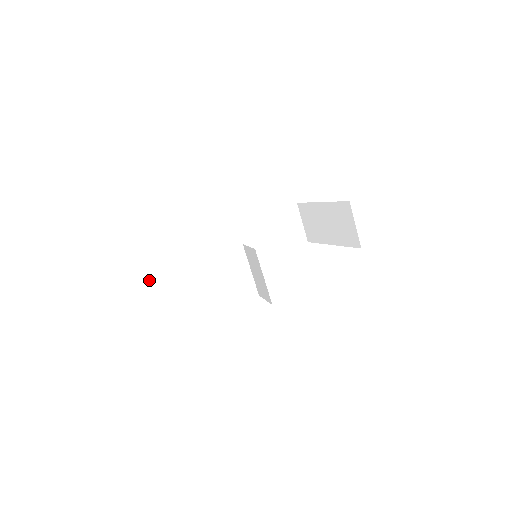
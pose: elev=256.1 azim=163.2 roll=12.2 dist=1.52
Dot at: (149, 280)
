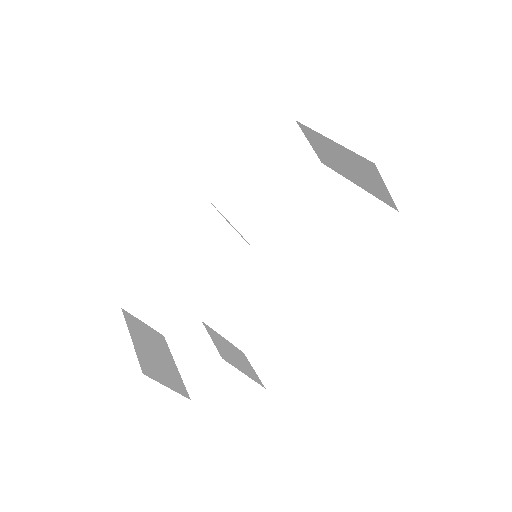
Dot at: (136, 314)
